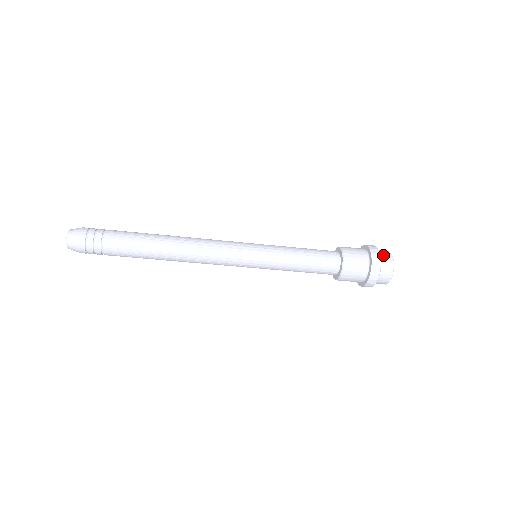
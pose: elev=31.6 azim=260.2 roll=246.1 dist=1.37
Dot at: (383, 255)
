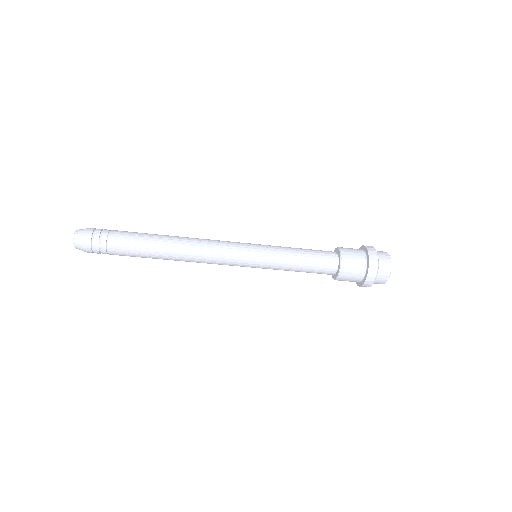
Dot at: (380, 254)
